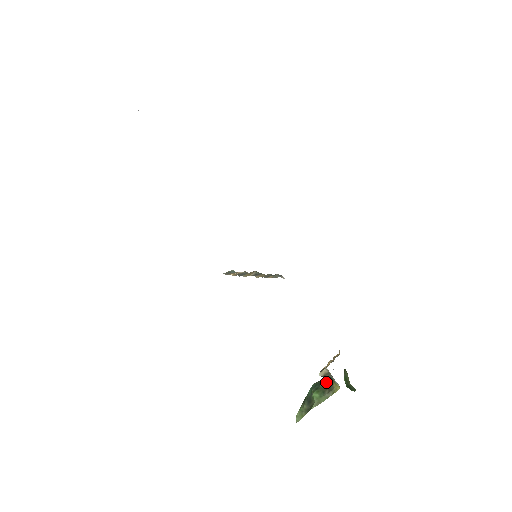
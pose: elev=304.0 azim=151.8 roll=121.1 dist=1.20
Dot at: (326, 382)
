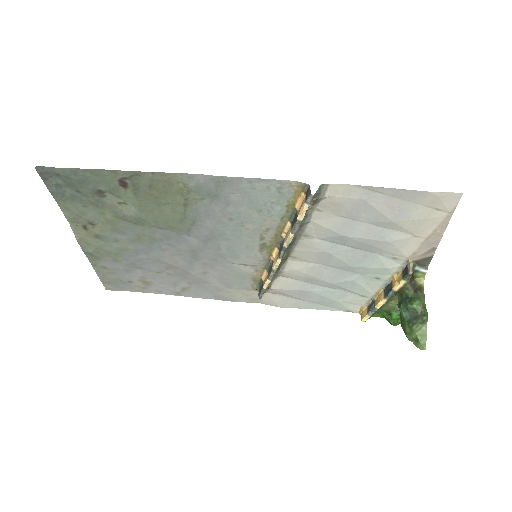
Dot at: (411, 288)
